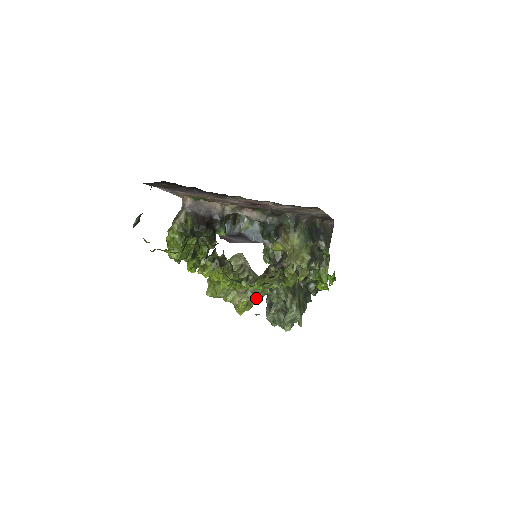
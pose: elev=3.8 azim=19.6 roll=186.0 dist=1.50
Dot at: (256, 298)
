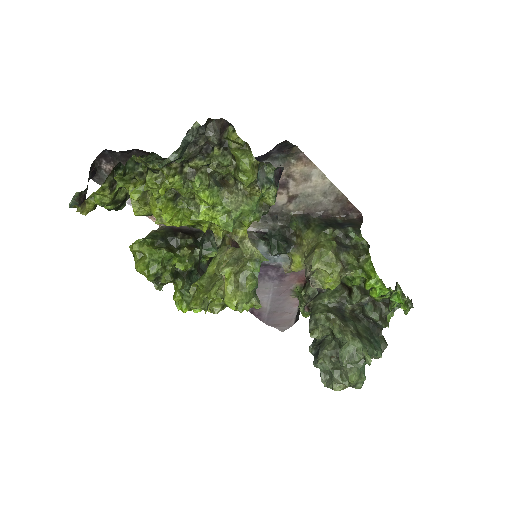
Dot at: (249, 275)
